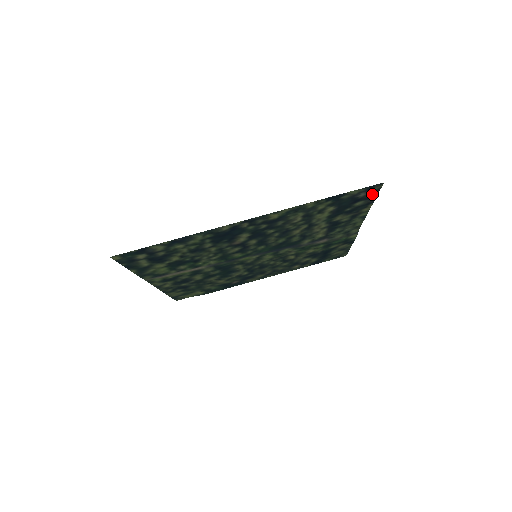
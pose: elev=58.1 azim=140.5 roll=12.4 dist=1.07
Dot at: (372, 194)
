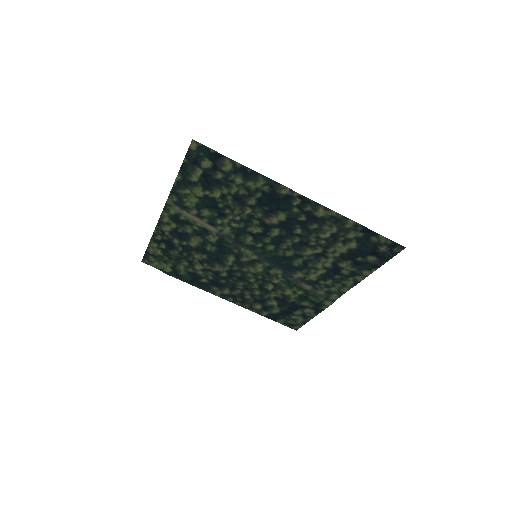
Dot at: (387, 255)
